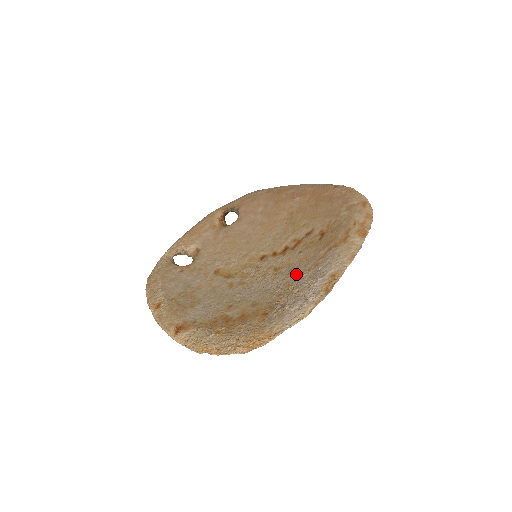
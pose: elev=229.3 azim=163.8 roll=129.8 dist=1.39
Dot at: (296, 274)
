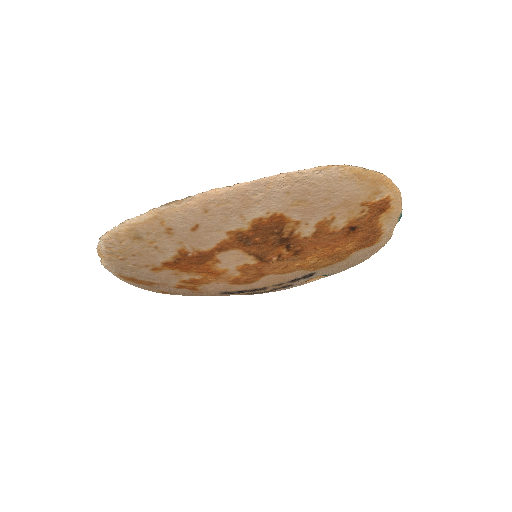
Dot at: occluded
